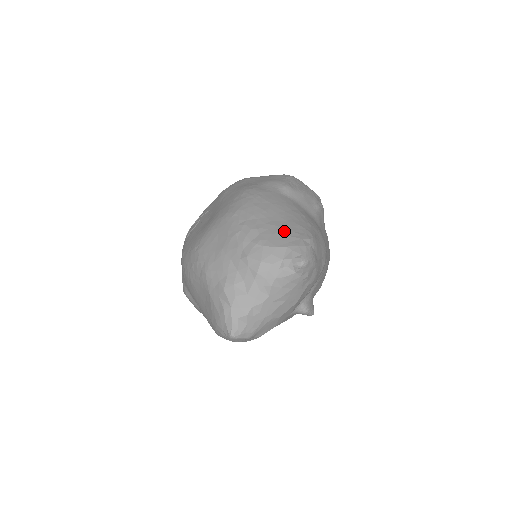
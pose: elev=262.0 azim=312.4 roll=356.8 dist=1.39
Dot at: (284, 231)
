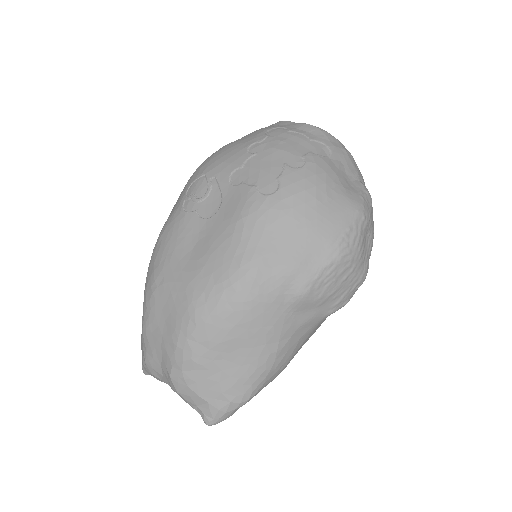
Dot at: (222, 382)
